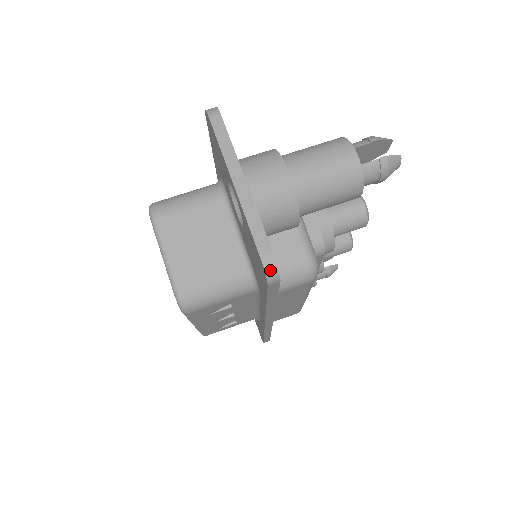
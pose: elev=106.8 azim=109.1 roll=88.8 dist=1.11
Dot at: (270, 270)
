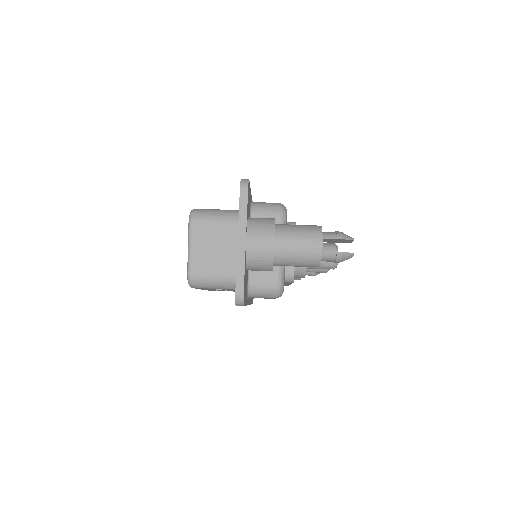
Dot at: (239, 300)
